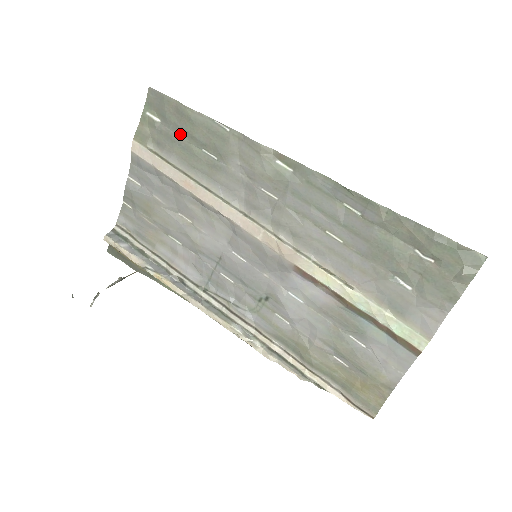
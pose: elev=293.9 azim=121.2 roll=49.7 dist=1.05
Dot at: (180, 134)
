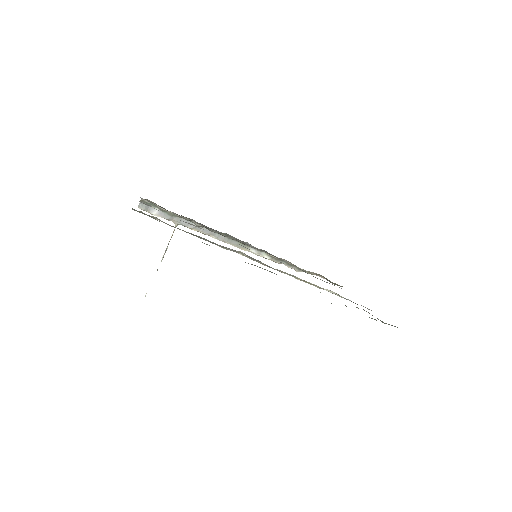
Dot at: occluded
